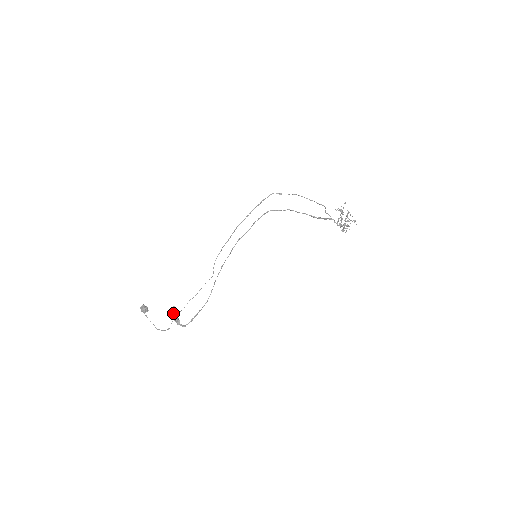
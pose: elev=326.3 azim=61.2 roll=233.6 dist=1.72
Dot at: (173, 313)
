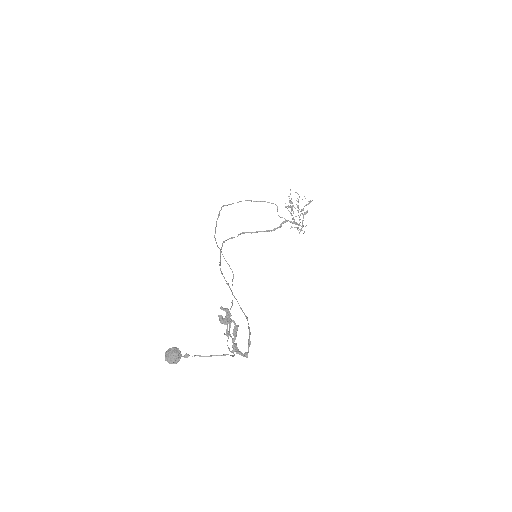
Dot at: (229, 313)
